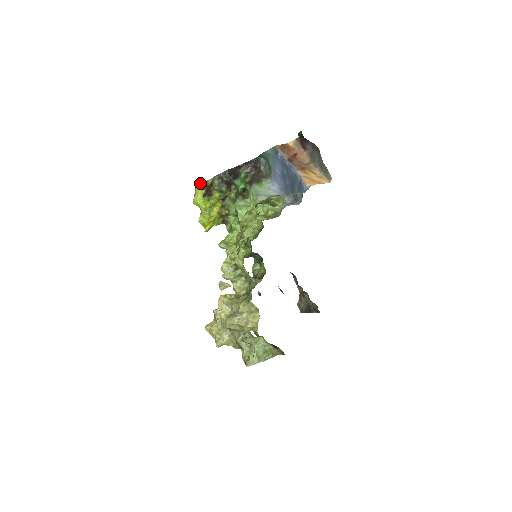
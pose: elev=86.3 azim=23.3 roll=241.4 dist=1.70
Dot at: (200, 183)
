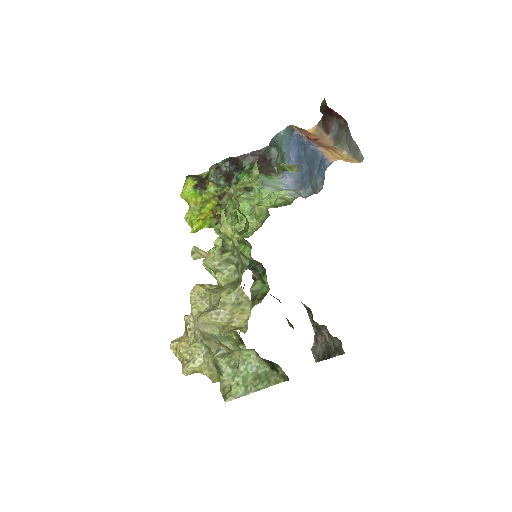
Dot at: (192, 175)
